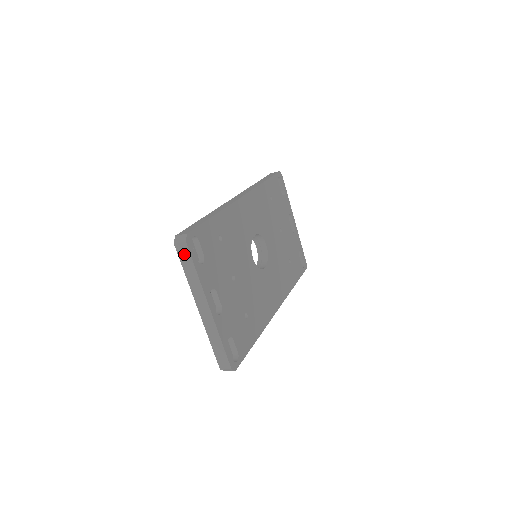
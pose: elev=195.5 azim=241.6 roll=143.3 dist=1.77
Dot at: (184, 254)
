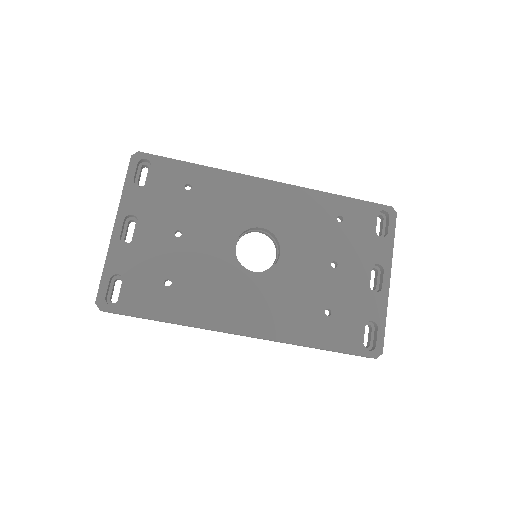
Dot at: occluded
